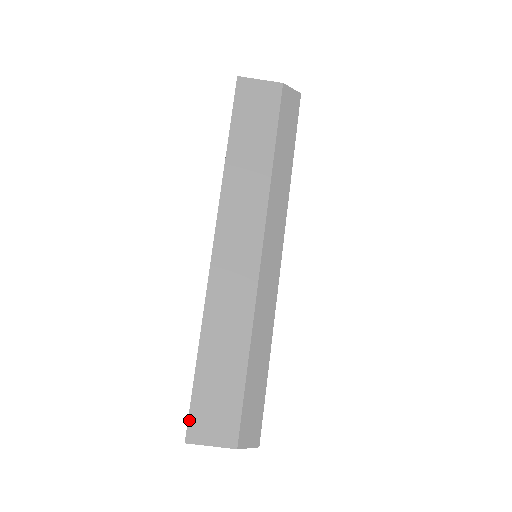
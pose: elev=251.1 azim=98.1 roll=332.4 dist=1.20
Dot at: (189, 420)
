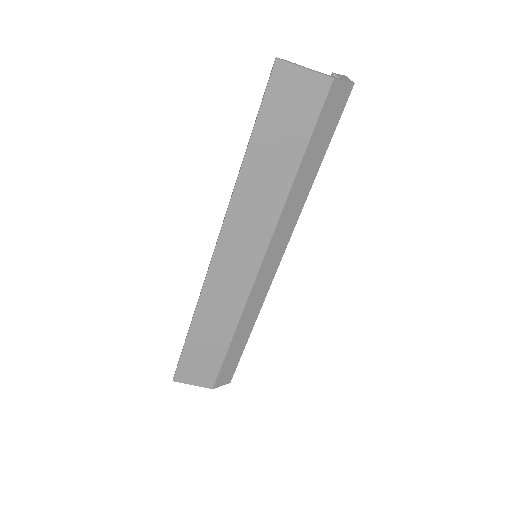
Dot at: (177, 369)
